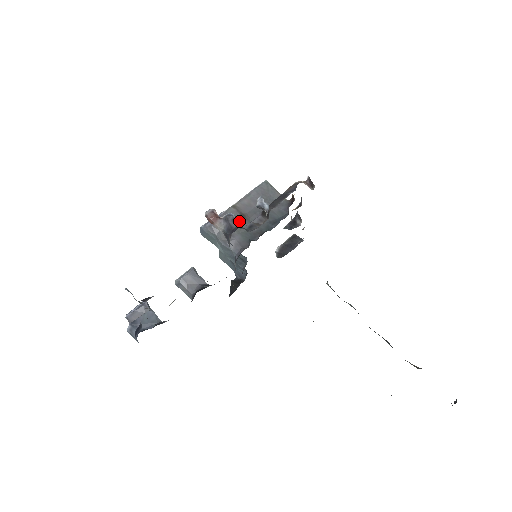
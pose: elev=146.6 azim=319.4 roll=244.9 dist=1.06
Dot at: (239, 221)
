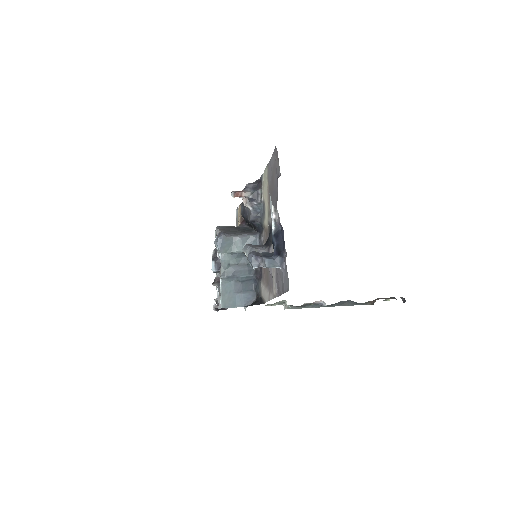
Dot at: (255, 182)
